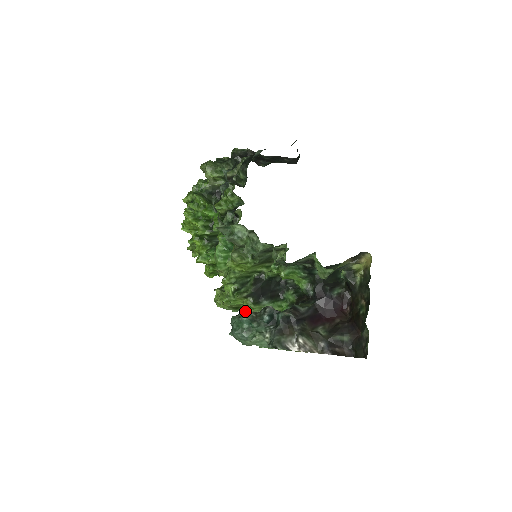
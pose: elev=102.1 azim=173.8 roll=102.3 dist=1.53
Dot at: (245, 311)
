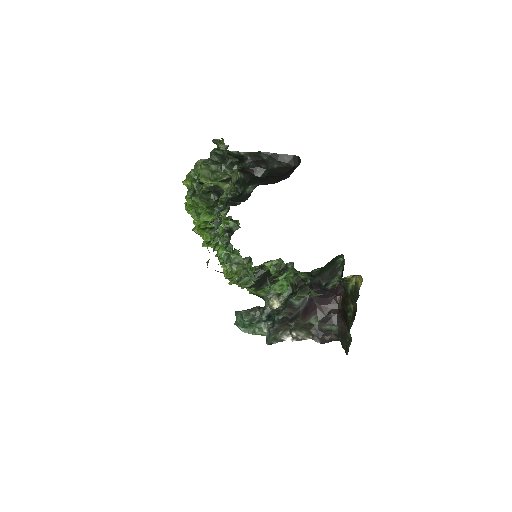
Dot at: (249, 292)
